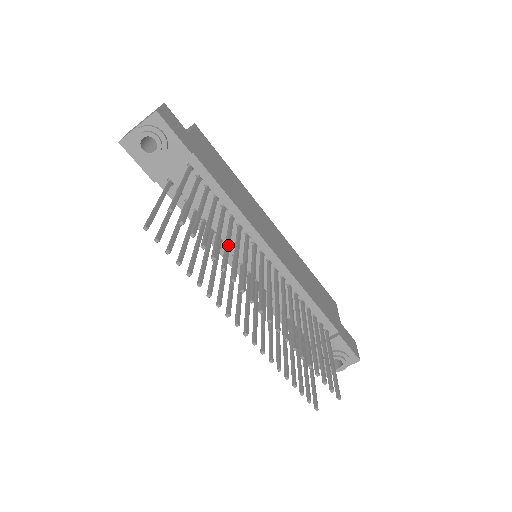
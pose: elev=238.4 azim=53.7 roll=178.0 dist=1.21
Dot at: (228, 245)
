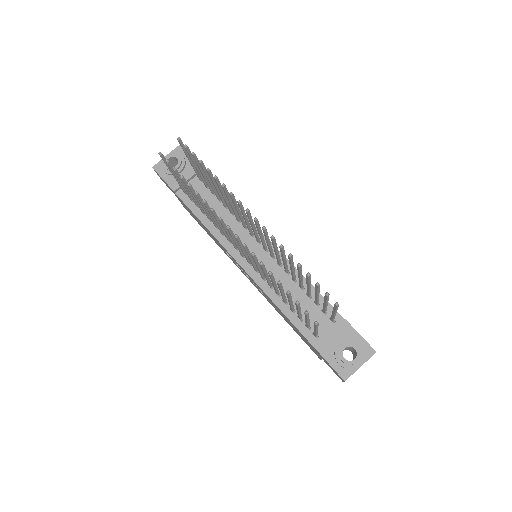
Dot at: (223, 192)
